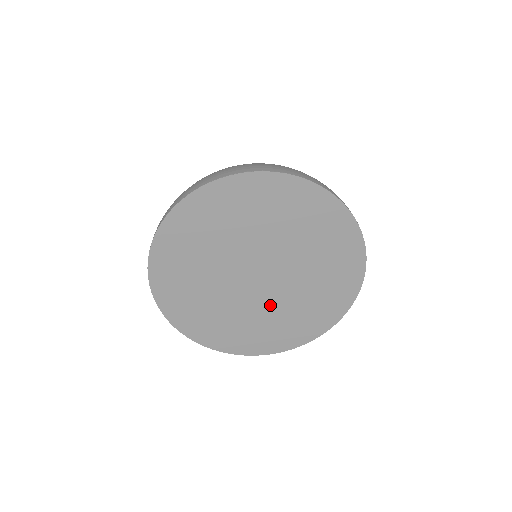
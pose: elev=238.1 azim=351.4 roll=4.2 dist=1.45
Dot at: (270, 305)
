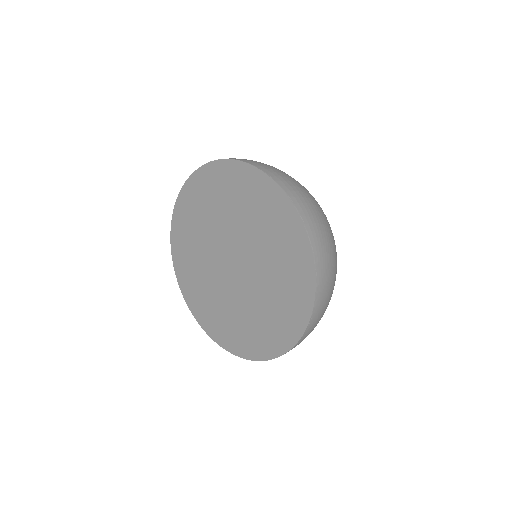
Dot at: (227, 295)
